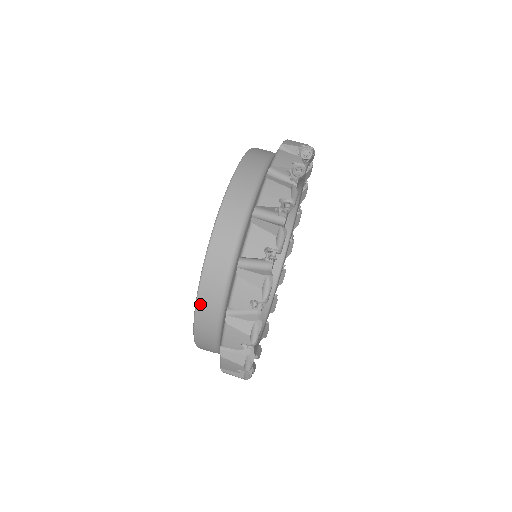
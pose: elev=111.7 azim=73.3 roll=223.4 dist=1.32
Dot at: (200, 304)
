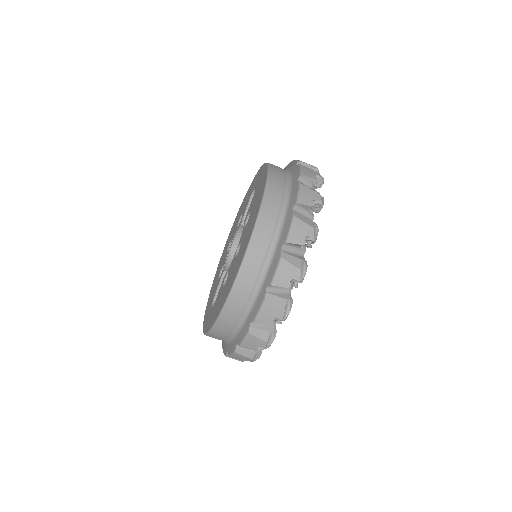
Dot at: occluded
